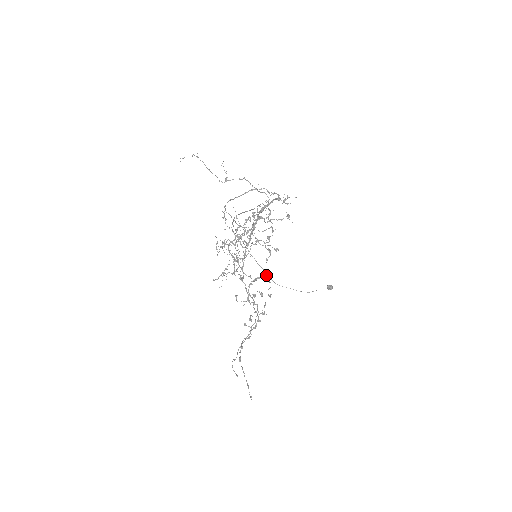
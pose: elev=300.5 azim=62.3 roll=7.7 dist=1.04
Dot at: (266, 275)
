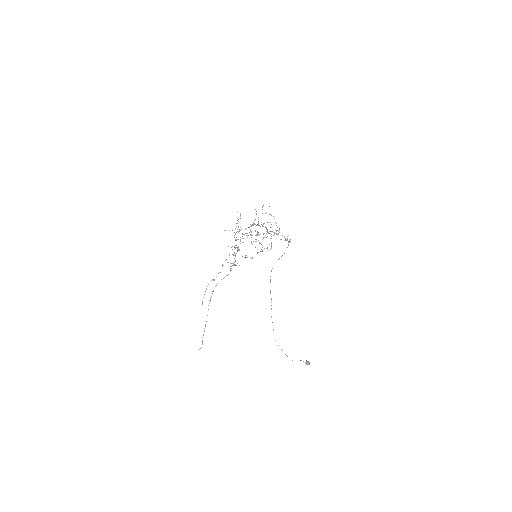
Dot at: (252, 258)
